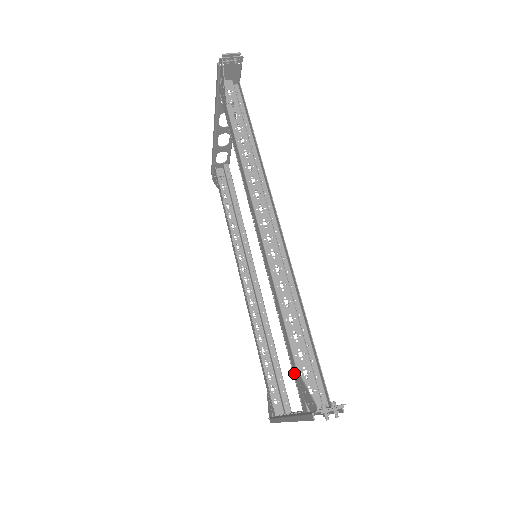
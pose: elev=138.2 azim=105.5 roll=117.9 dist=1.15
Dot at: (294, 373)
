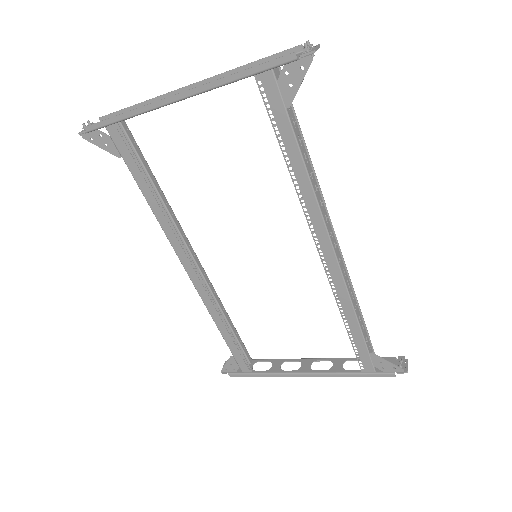
Dot at: (359, 352)
